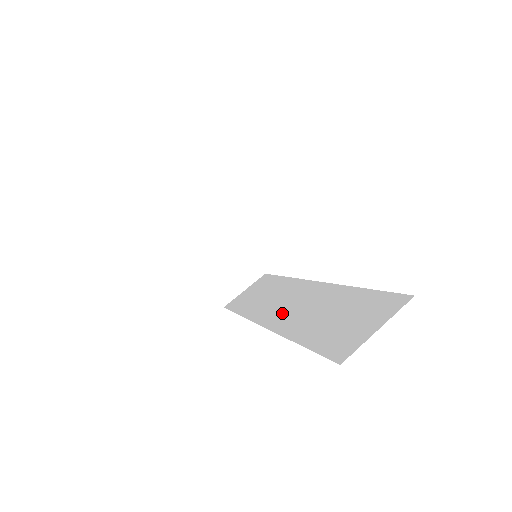
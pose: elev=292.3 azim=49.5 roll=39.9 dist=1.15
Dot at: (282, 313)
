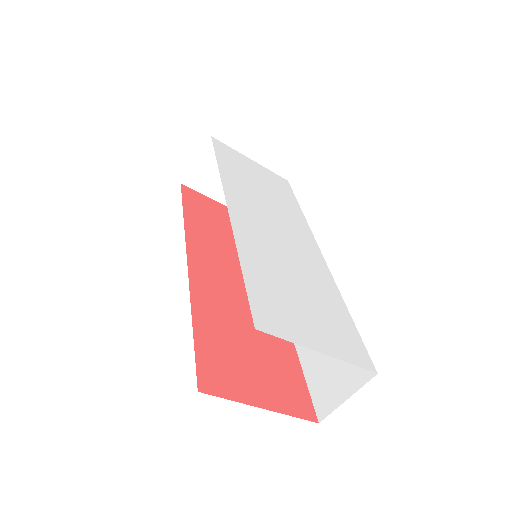
Dot at: occluded
